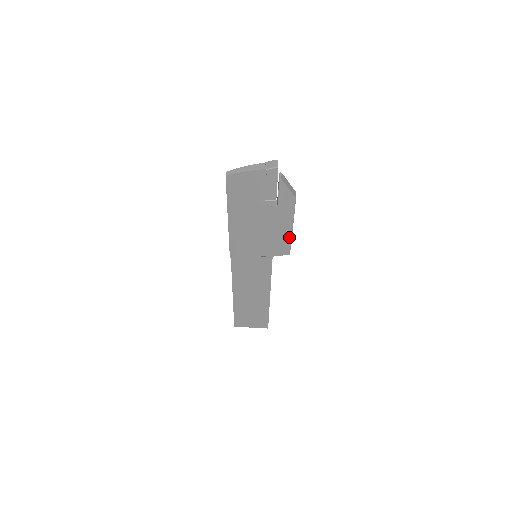
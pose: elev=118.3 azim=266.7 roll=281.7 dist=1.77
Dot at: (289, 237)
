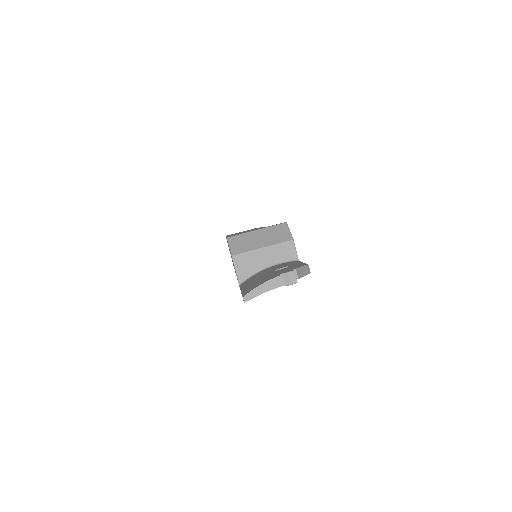
Dot at: occluded
